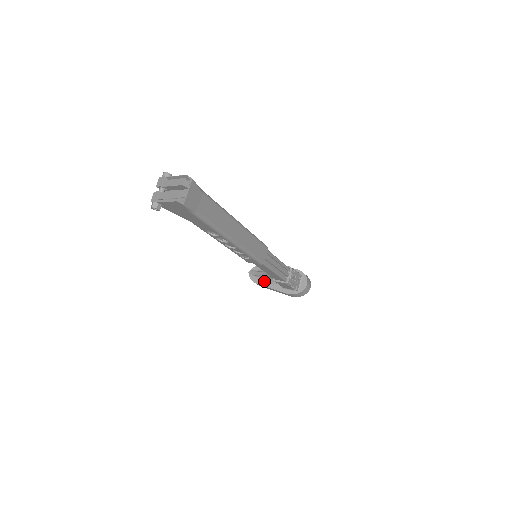
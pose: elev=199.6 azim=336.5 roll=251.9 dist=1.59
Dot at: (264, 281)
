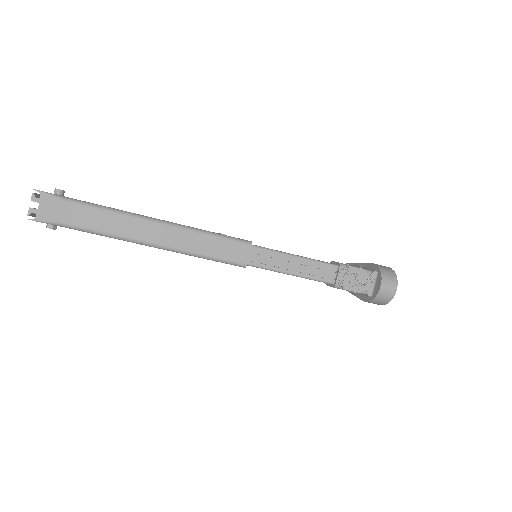
Dot at: occluded
